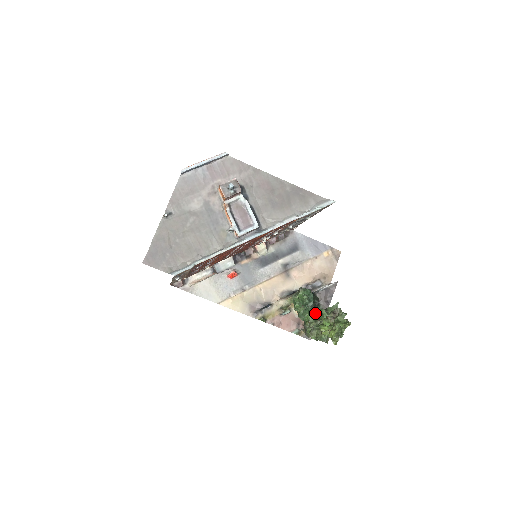
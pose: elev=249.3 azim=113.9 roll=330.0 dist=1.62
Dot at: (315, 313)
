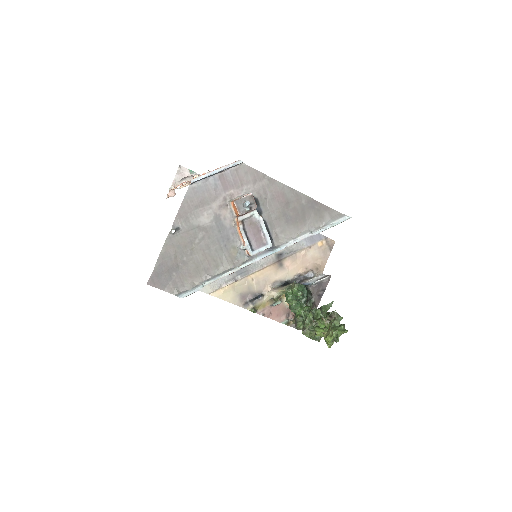
Dot at: (311, 314)
